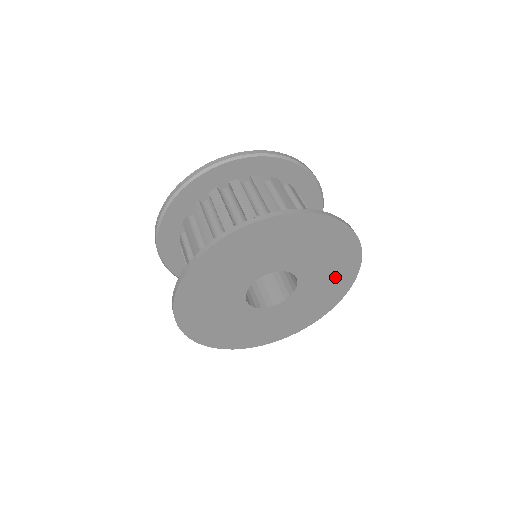
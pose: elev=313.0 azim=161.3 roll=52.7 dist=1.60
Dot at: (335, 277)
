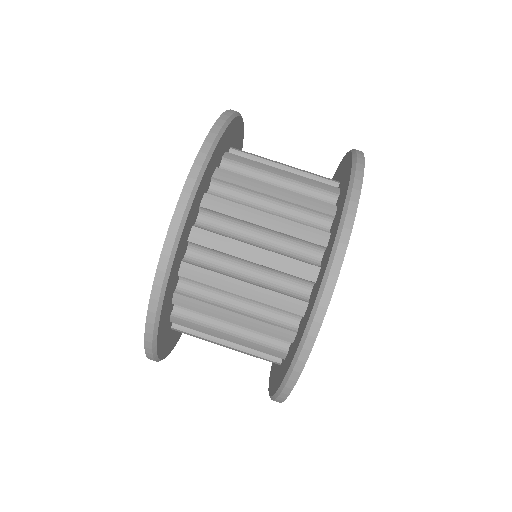
Dot at: occluded
